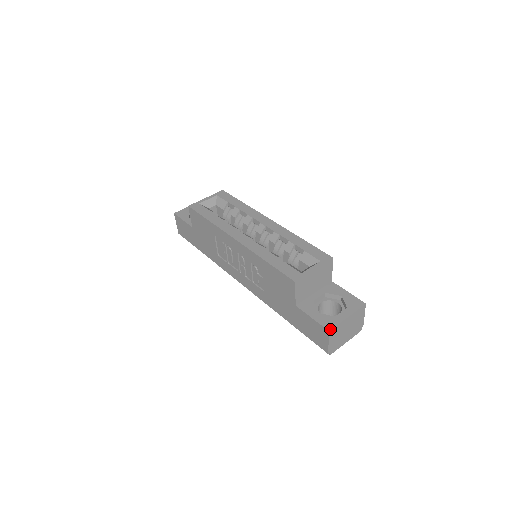
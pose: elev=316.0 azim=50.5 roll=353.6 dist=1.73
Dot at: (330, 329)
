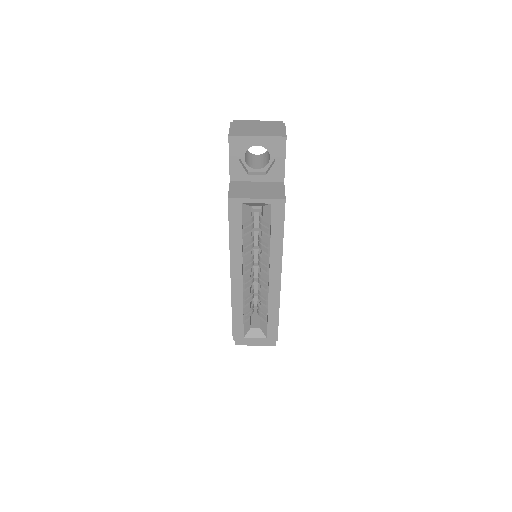
Dot at: occluded
